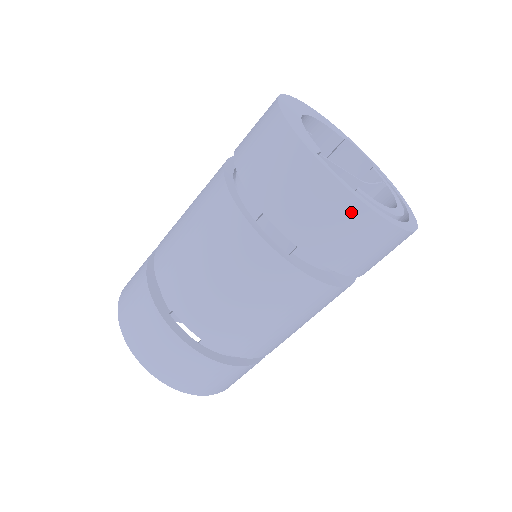
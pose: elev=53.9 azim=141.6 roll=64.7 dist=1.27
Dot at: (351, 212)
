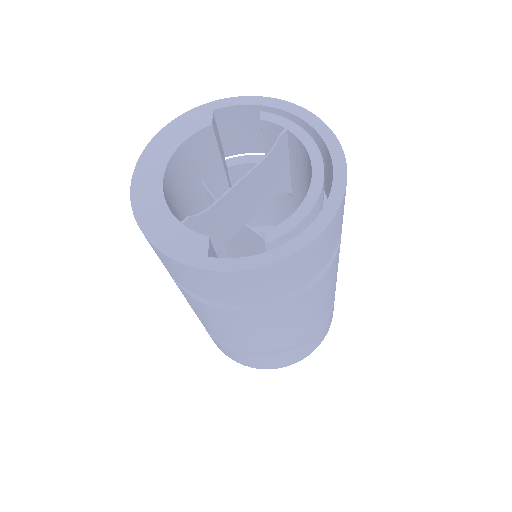
Dot at: (279, 269)
